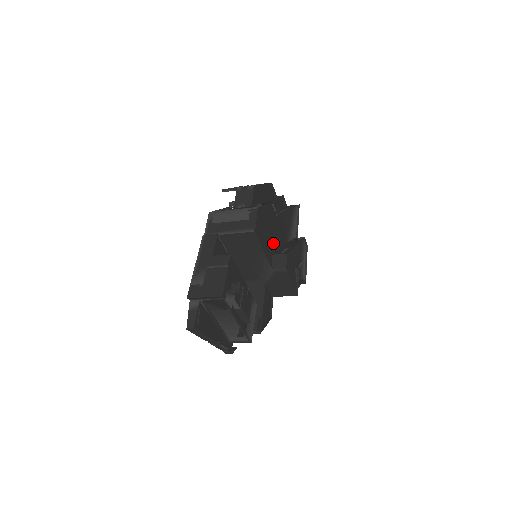
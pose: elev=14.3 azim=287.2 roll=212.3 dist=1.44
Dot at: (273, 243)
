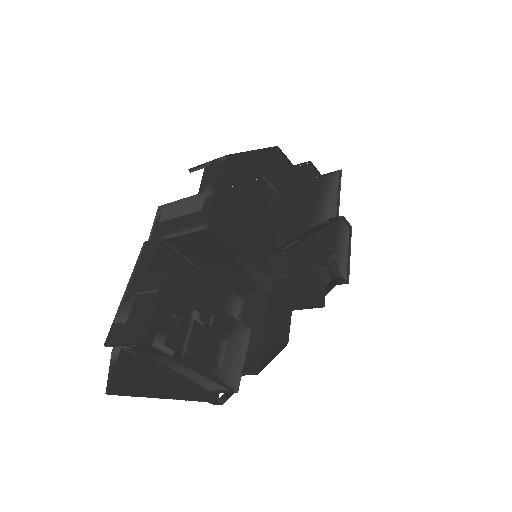
Dot at: (270, 236)
